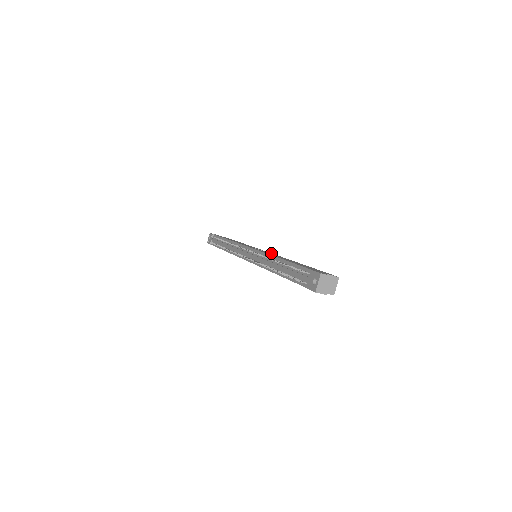
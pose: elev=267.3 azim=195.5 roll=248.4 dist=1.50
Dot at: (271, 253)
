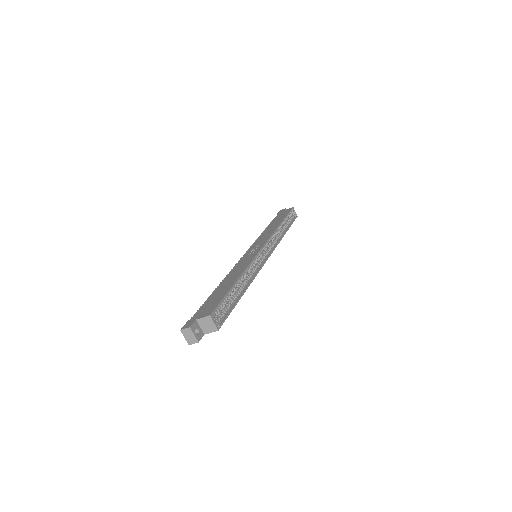
Dot at: (256, 253)
